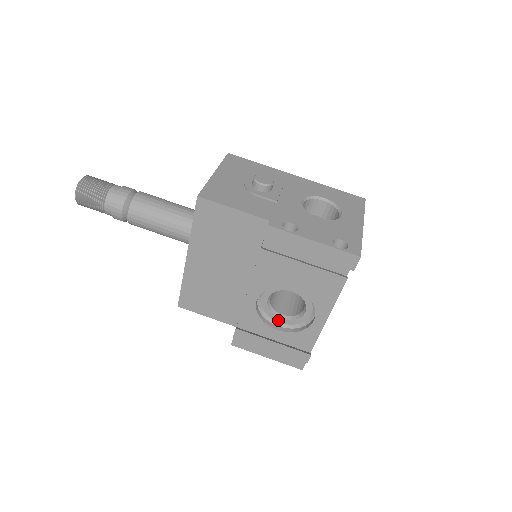
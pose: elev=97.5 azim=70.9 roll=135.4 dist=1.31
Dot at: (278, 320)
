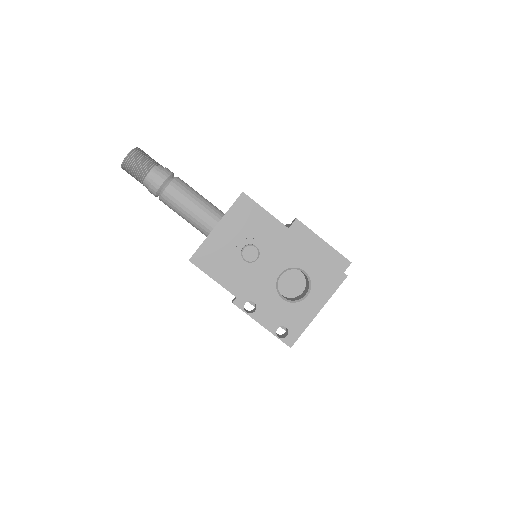
Dot at: occluded
